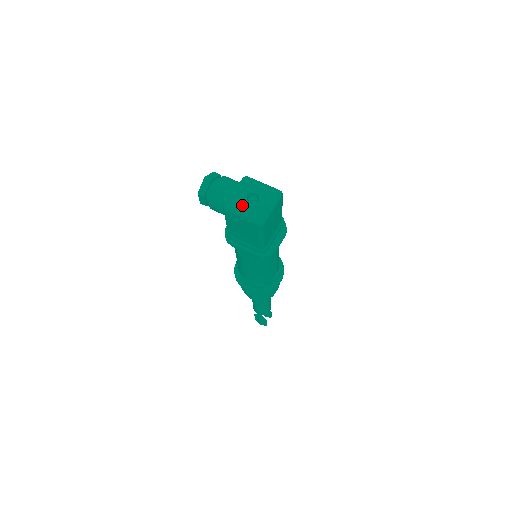
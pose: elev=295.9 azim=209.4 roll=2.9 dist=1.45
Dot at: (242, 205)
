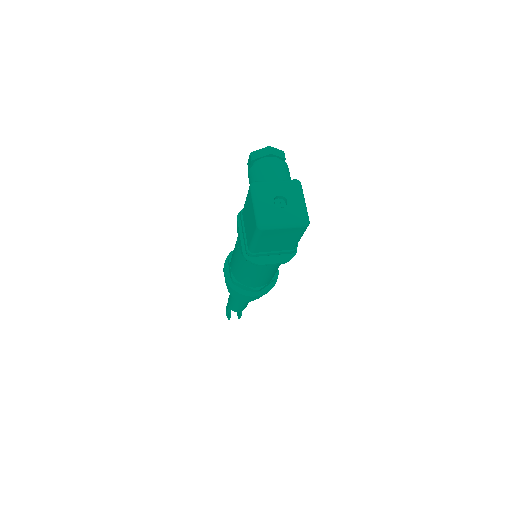
Dot at: (266, 197)
